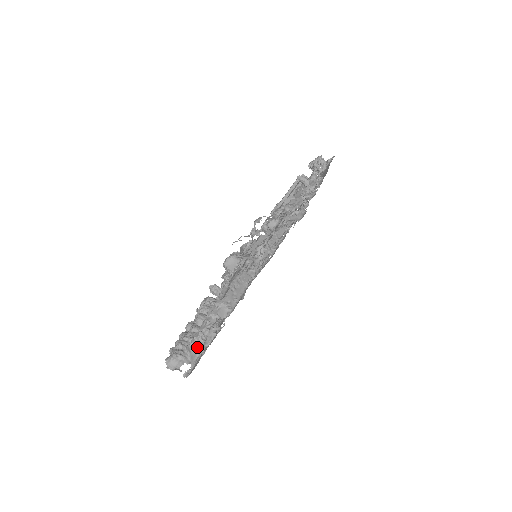
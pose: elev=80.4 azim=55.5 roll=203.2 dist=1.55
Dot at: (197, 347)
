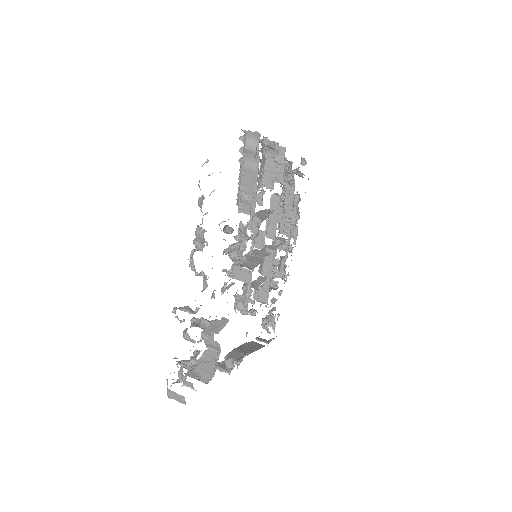
Dot at: occluded
